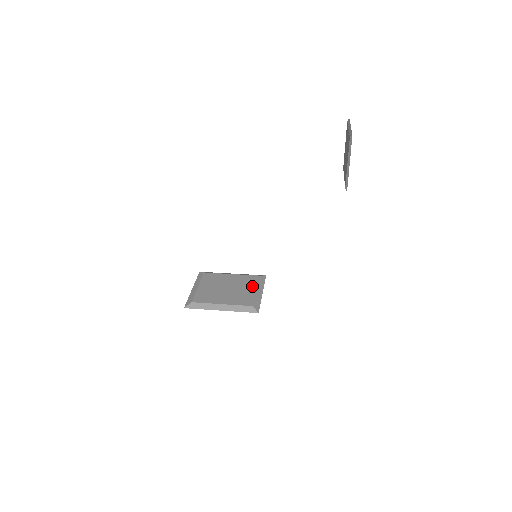
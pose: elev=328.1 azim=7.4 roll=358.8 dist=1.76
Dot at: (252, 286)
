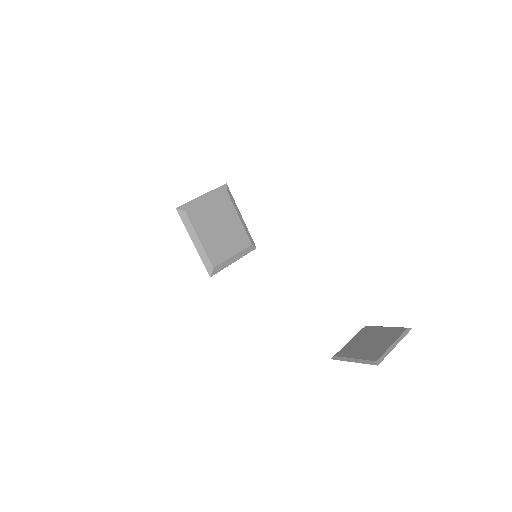
Dot at: (236, 249)
